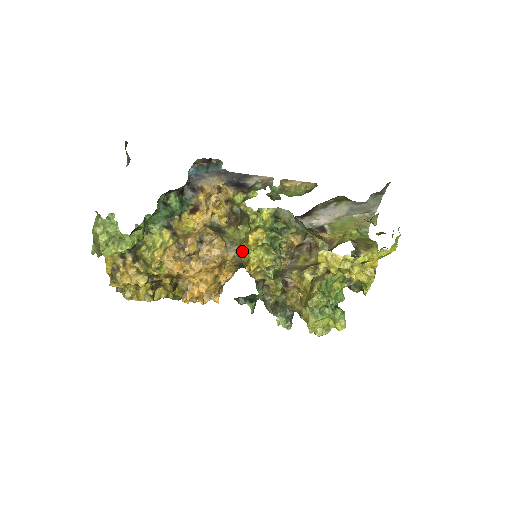
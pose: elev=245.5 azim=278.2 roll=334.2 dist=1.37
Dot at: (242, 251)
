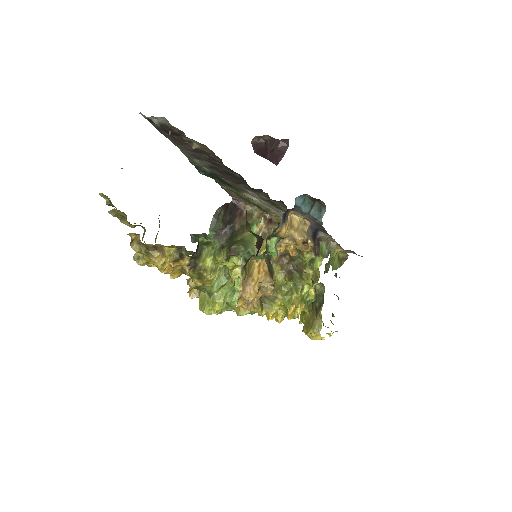
Dot at: (274, 300)
